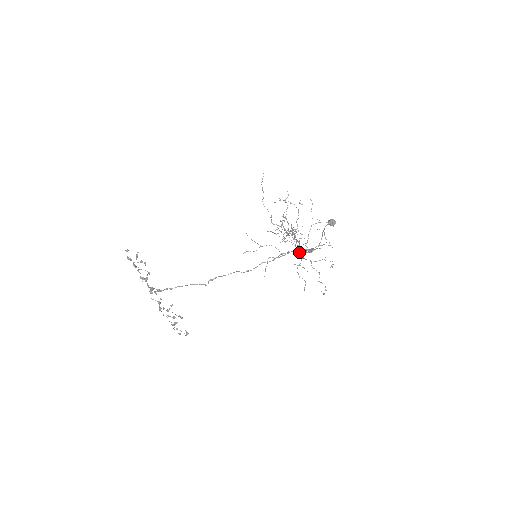
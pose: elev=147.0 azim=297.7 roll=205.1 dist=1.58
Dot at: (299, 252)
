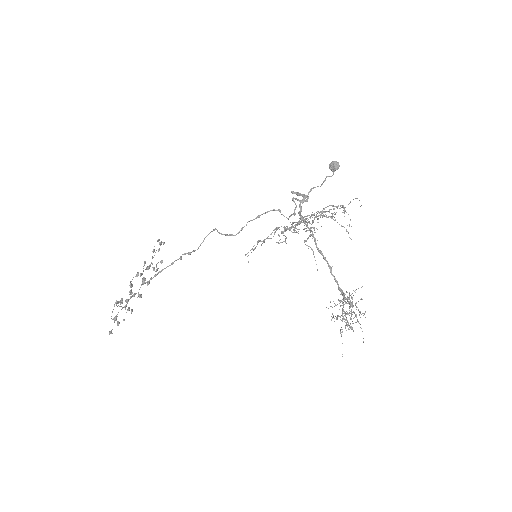
Dot at: (294, 213)
